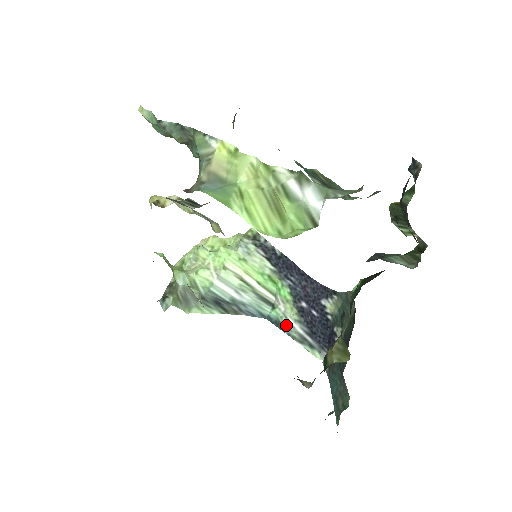
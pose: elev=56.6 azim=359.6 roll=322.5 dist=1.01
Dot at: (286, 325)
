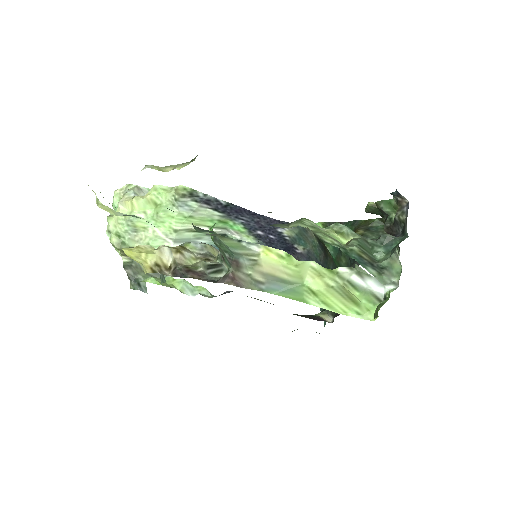
Dot at: occluded
